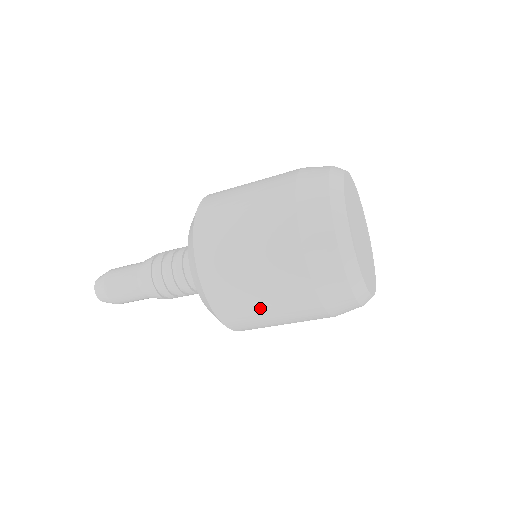
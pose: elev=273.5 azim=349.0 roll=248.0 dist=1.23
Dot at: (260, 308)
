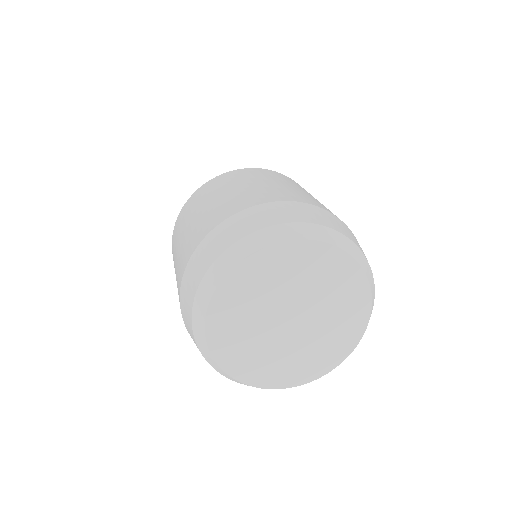
Dot at: occluded
